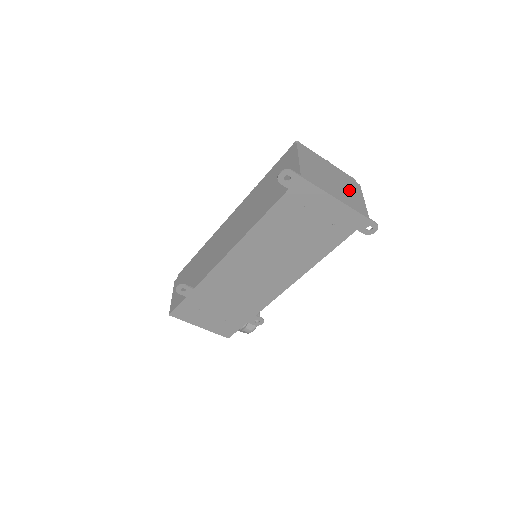
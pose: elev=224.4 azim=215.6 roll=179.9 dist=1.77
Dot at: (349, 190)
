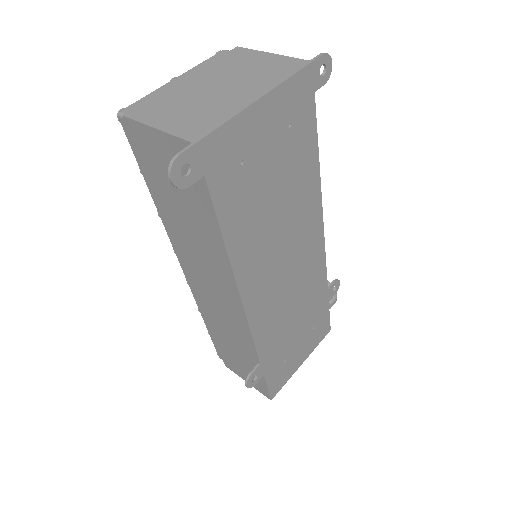
Dot at: (244, 69)
